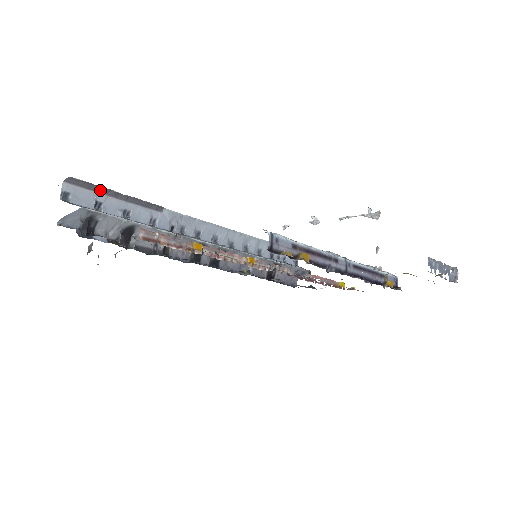
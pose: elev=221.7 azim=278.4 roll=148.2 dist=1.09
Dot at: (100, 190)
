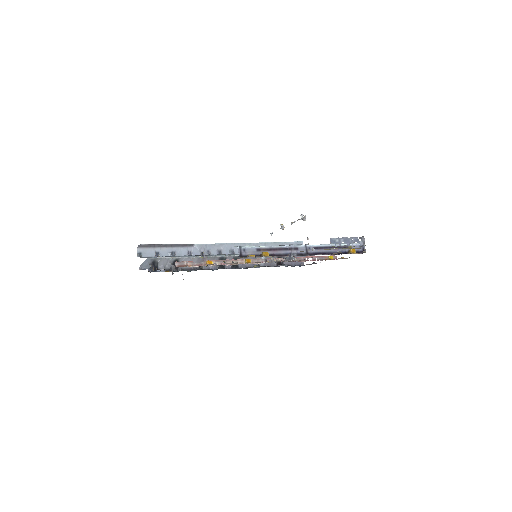
Dot at: (156, 246)
